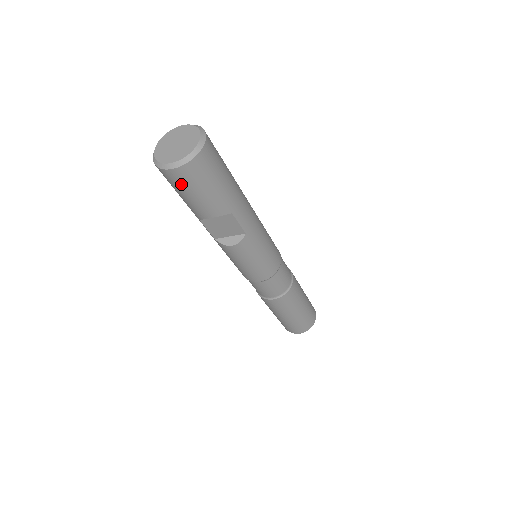
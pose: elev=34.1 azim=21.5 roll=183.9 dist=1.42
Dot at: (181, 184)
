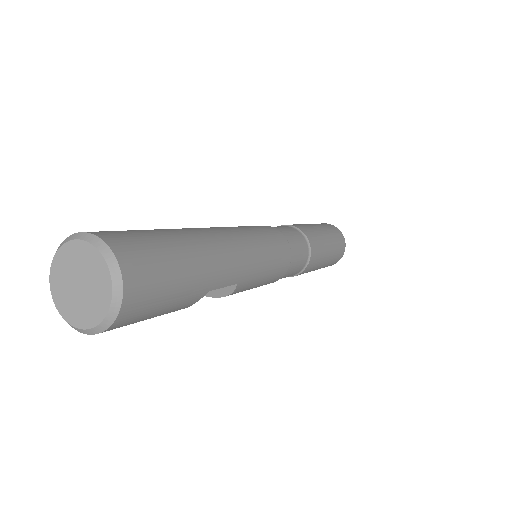
Dot at: occluded
